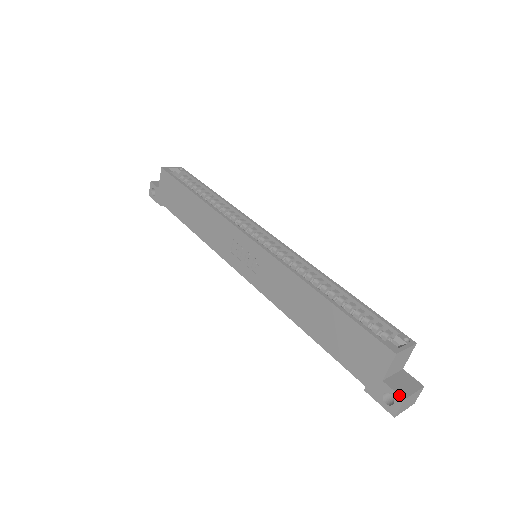
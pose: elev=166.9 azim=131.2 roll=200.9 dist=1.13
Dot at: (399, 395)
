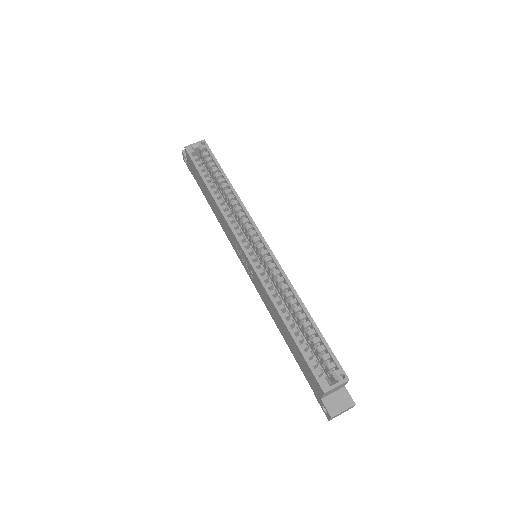
Dot at: (329, 414)
